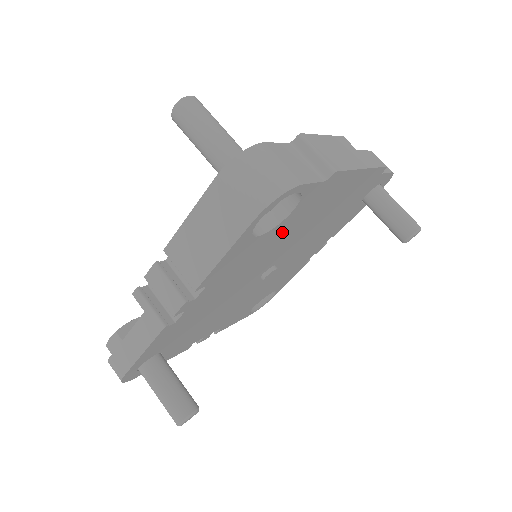
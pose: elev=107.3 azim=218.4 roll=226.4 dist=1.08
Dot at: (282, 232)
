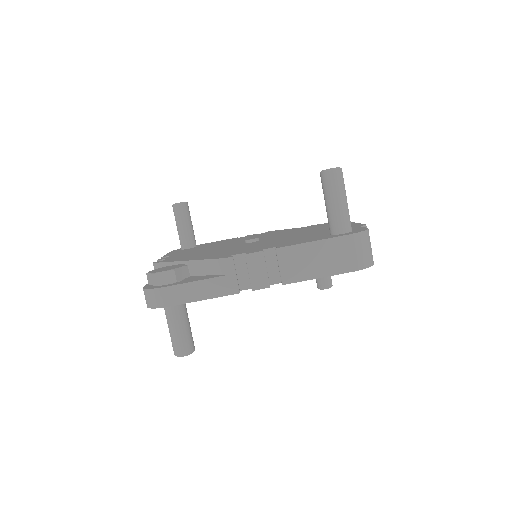
Dot at: occluded
